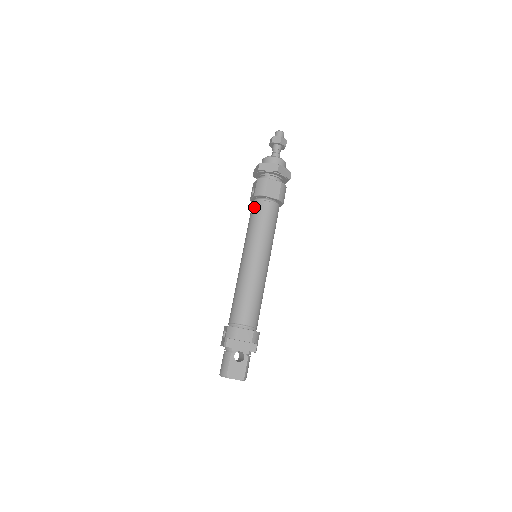
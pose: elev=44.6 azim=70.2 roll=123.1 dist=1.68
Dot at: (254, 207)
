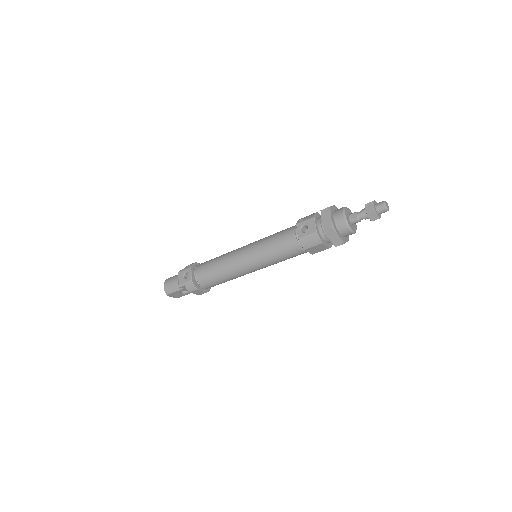
Dot at: (289, 242)
